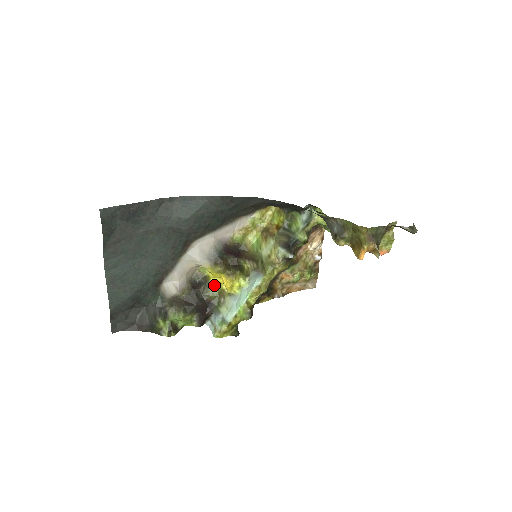
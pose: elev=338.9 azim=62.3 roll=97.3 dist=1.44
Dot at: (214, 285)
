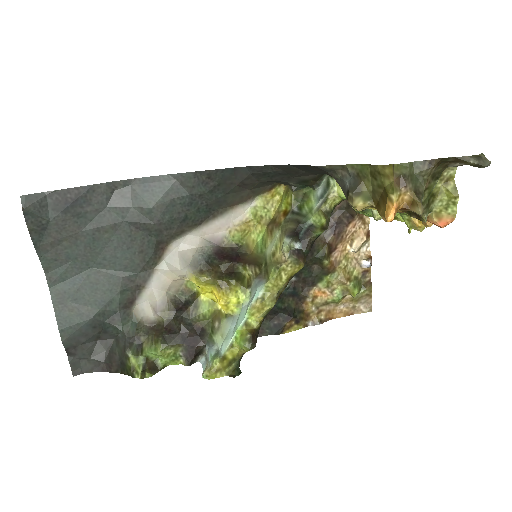
Dot at: (205, 304)
